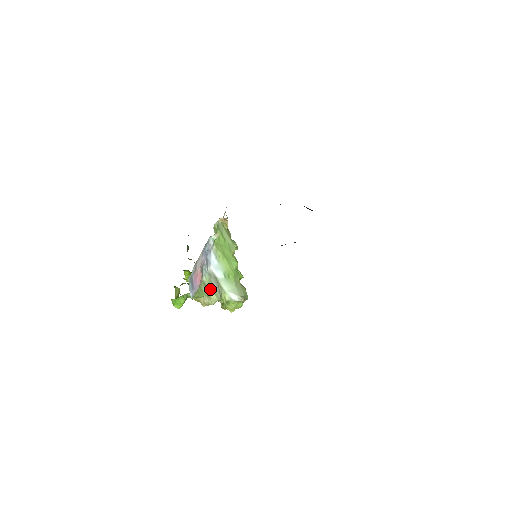
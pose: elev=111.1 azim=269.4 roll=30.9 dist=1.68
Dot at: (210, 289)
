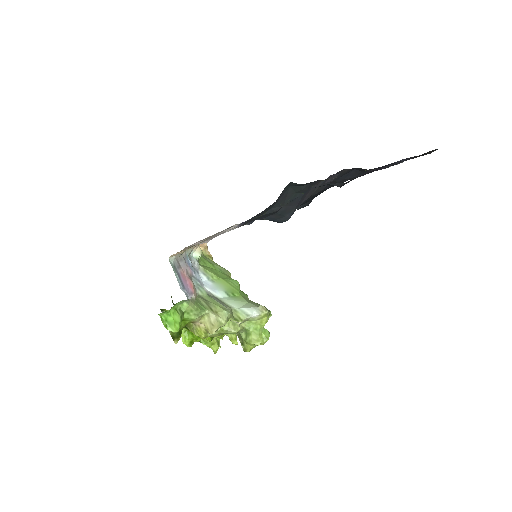
Dot at: (212, 303)
